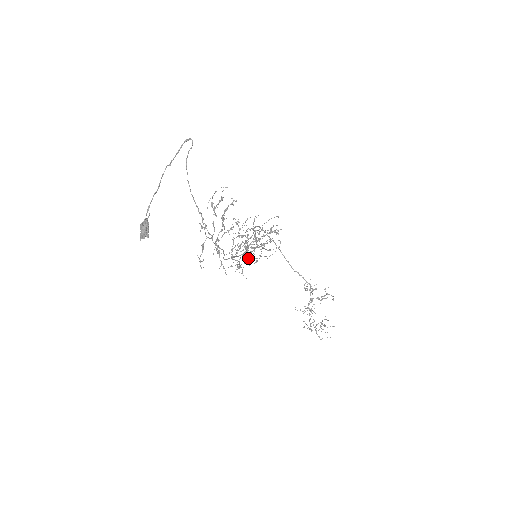
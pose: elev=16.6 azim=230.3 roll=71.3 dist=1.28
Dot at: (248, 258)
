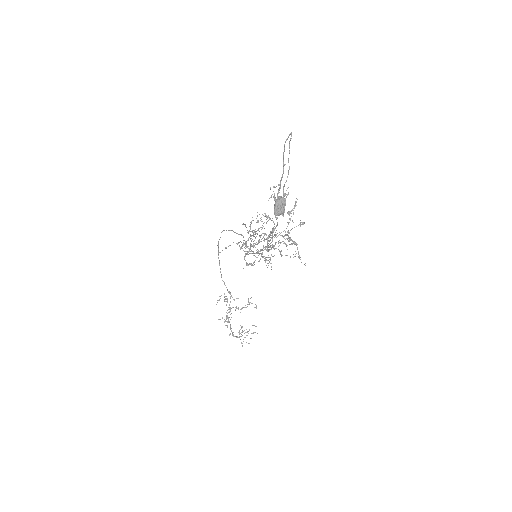
Dot at: occluded
